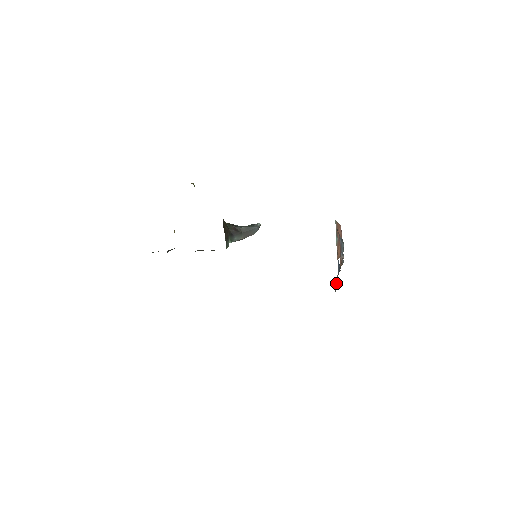
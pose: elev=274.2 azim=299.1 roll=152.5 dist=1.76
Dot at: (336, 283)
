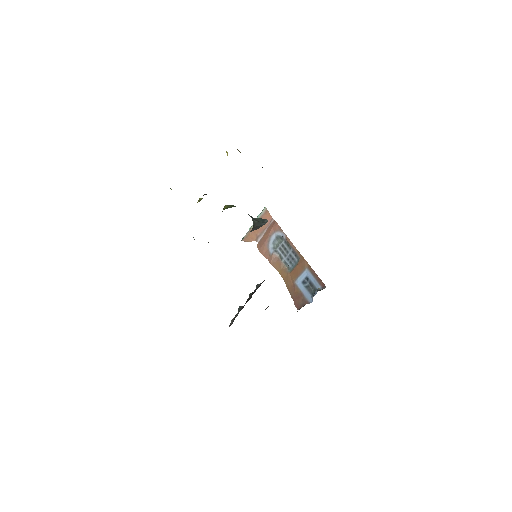
Dot at: (307, 299)
